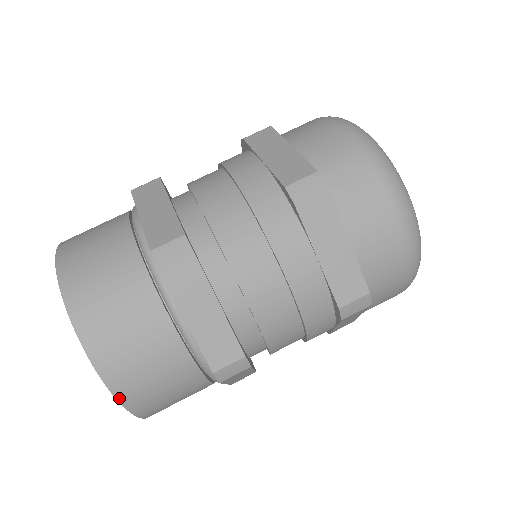
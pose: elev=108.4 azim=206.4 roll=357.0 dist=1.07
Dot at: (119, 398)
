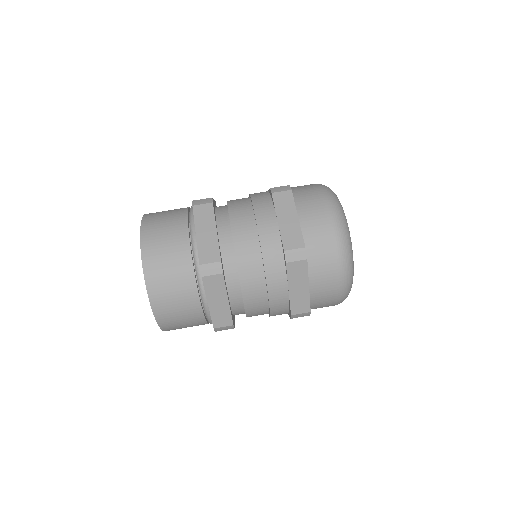
Dot at: (145, 270)
